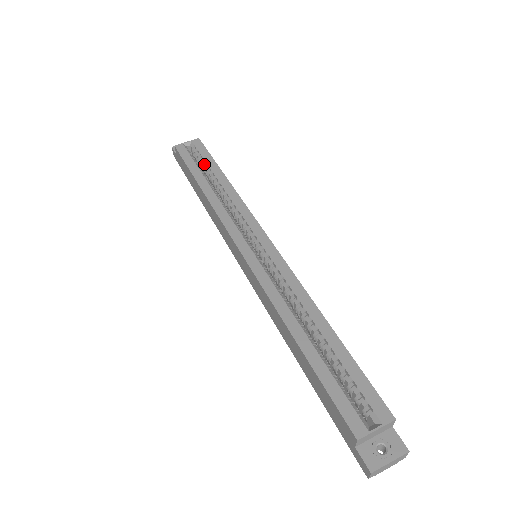
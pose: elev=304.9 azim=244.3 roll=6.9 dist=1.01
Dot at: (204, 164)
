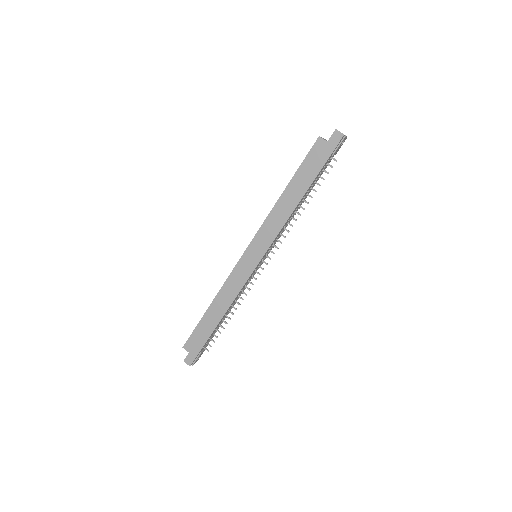
Dot at: occluded
